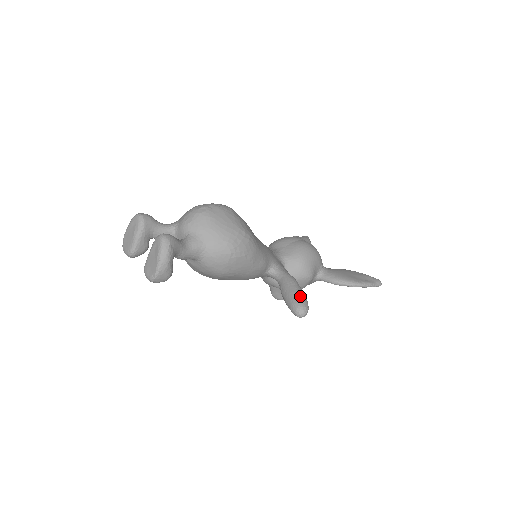
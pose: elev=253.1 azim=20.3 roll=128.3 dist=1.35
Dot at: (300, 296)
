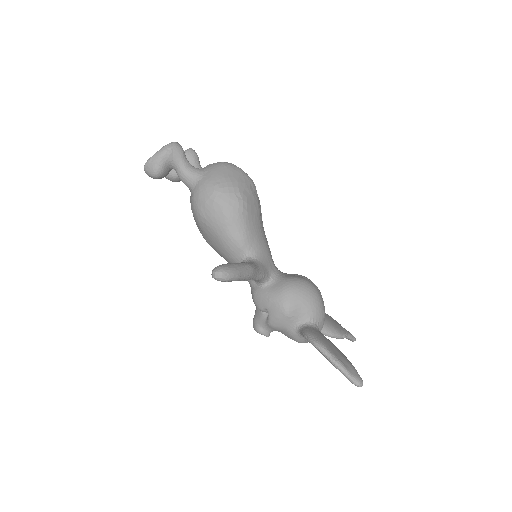
Dot at: (233, 265)
